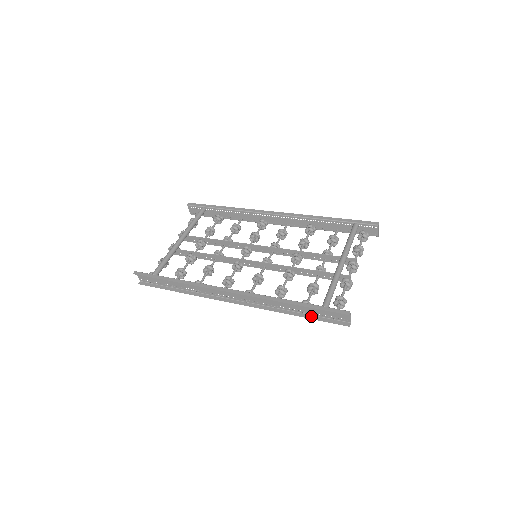
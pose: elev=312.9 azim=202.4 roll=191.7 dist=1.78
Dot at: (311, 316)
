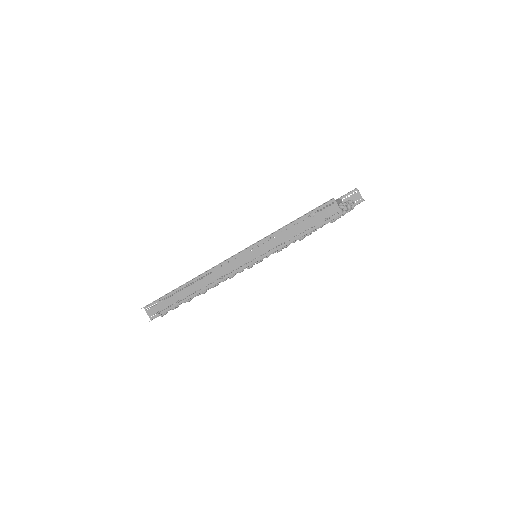
Dot at: (306, 234)
